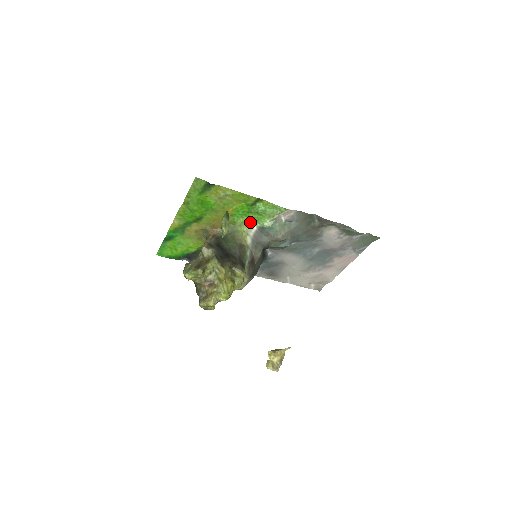
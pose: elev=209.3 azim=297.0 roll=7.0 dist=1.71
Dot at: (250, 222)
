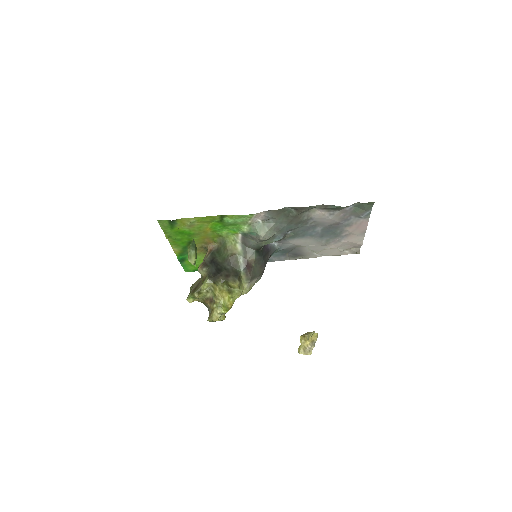
Dot at: (233, 232)
